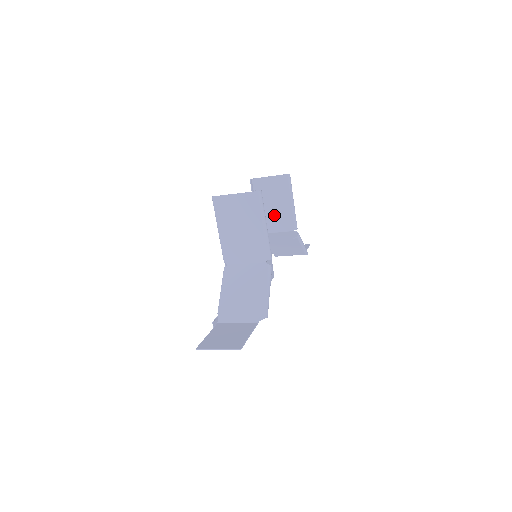
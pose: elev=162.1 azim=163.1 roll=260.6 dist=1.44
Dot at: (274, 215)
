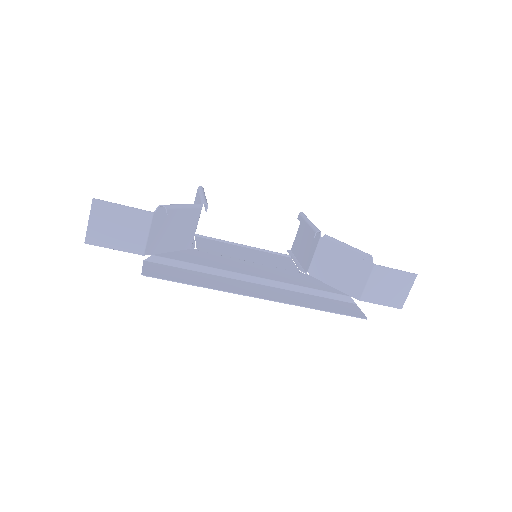
Dot at: (307, 249)
